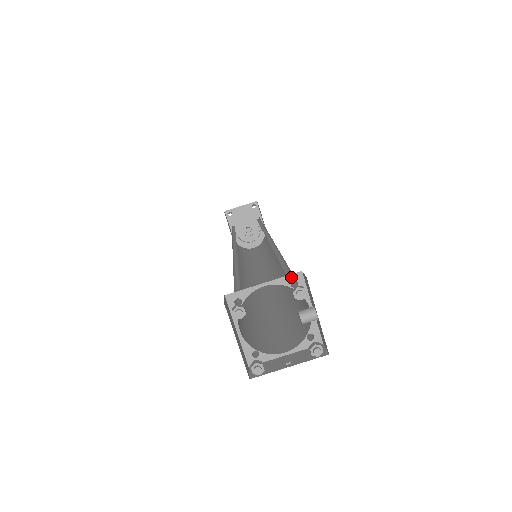
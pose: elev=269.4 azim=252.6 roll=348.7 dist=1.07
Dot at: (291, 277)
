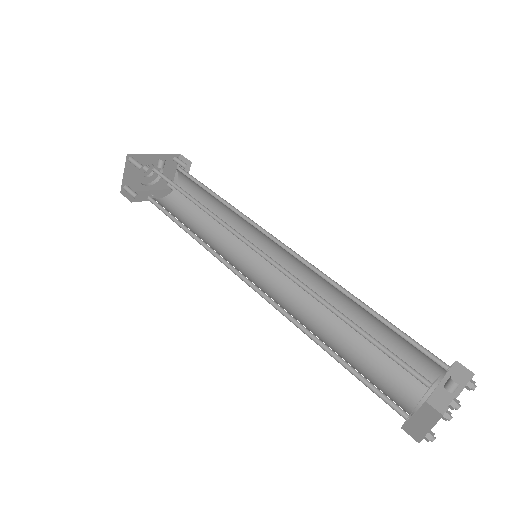
Dot at: occluded
